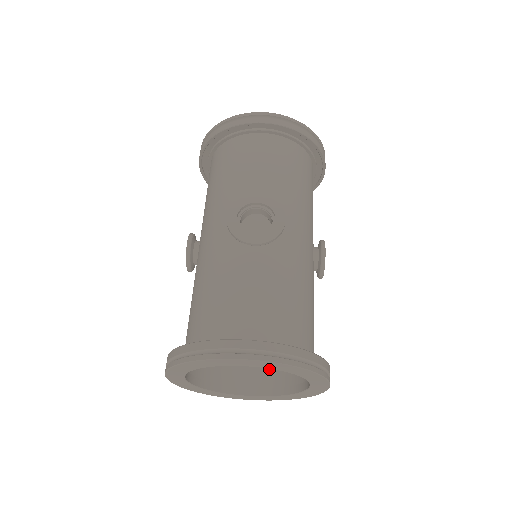
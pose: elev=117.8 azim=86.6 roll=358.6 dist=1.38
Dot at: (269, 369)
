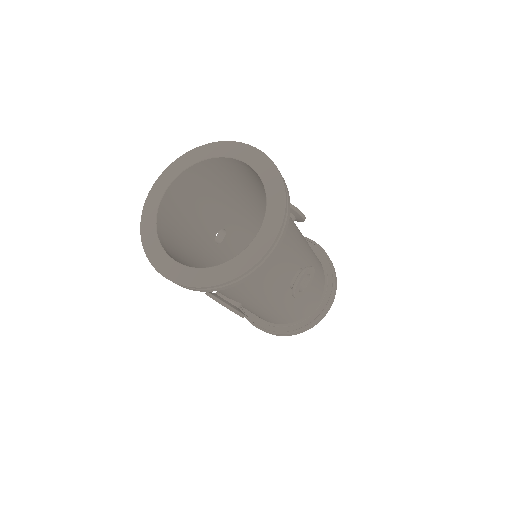
Dot at: occluded
